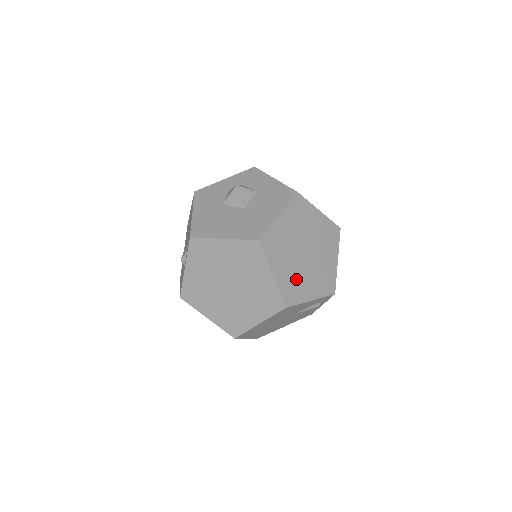
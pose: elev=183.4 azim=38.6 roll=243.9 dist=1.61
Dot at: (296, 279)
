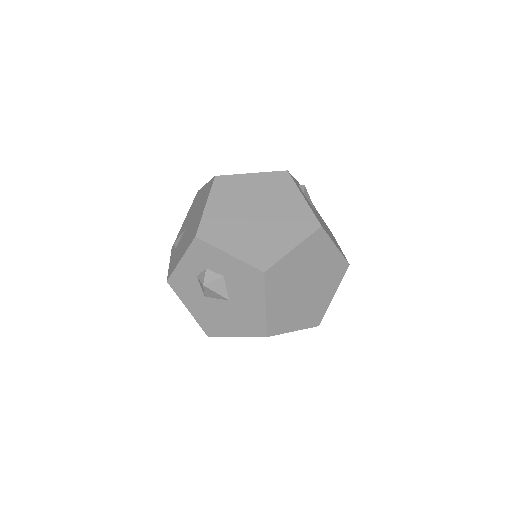
Dot at: (312, 307)
